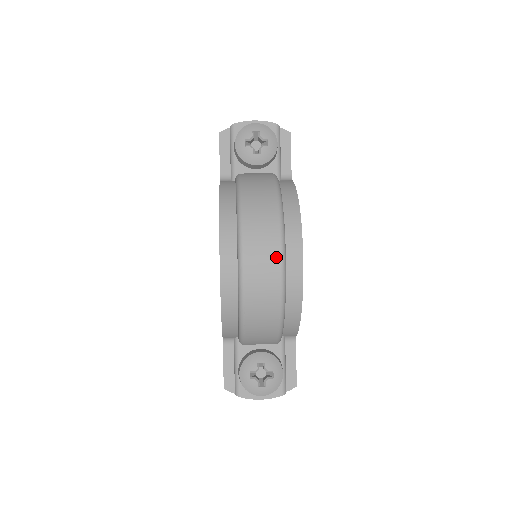
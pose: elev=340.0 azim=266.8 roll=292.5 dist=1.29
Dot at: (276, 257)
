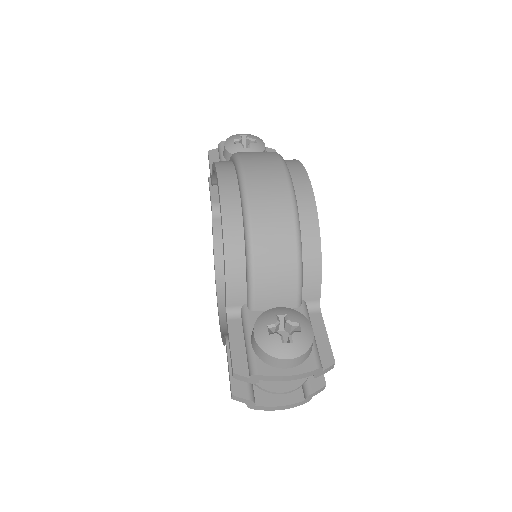
Dot at: (281, 175)
